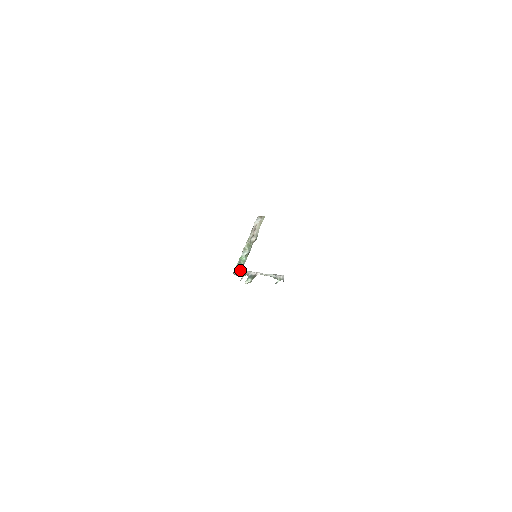
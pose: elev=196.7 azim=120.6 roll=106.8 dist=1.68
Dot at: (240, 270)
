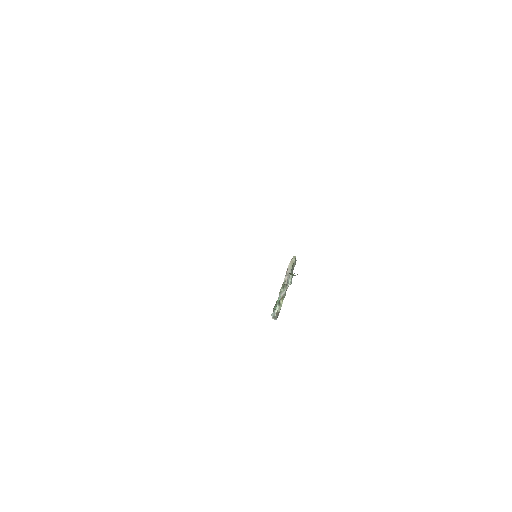
Dot at: occluded
